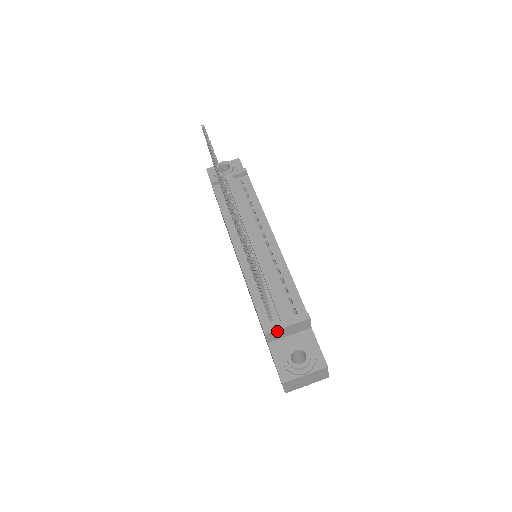
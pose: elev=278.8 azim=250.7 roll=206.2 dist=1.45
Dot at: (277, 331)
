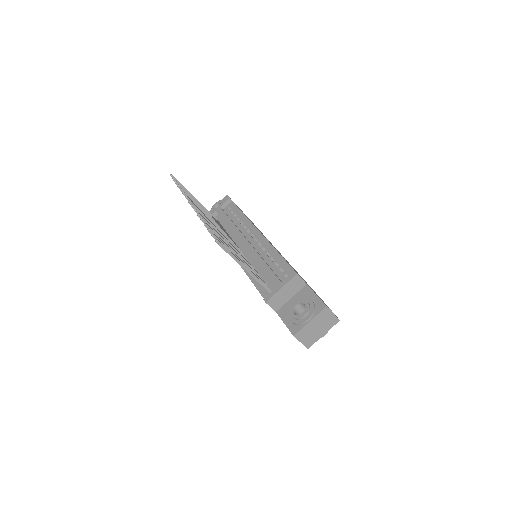
Dot at: (275, 296)
